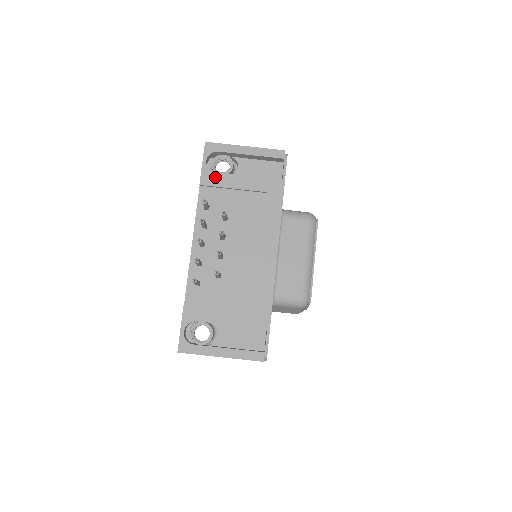
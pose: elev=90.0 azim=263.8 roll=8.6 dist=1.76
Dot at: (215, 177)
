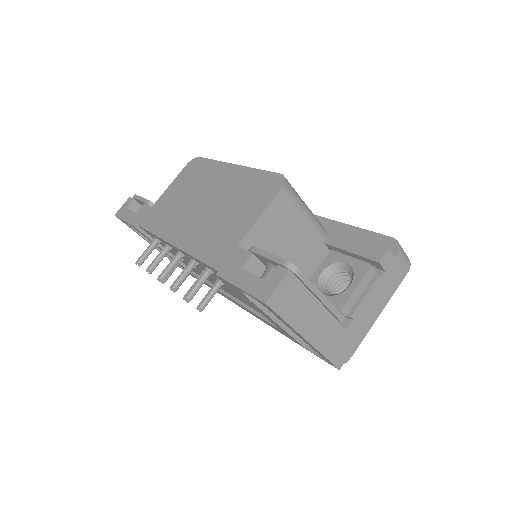
Dot at: (241, 294)
